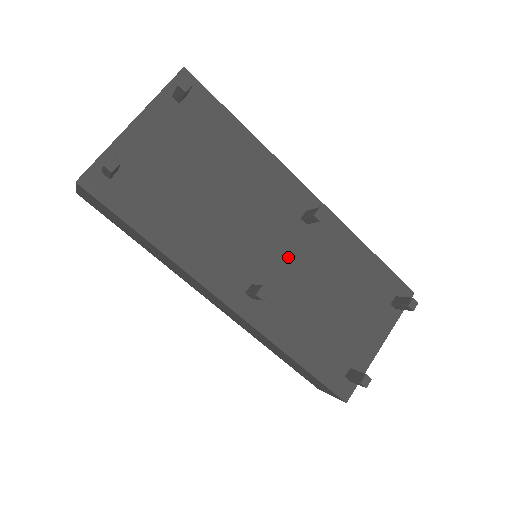
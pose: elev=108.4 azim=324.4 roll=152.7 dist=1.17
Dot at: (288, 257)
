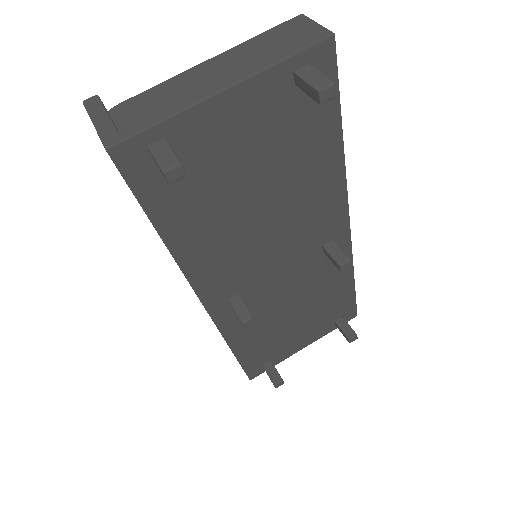
Dot at: (286, 276)
